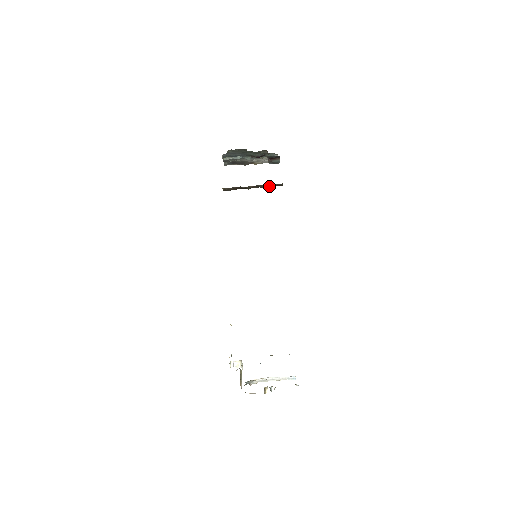
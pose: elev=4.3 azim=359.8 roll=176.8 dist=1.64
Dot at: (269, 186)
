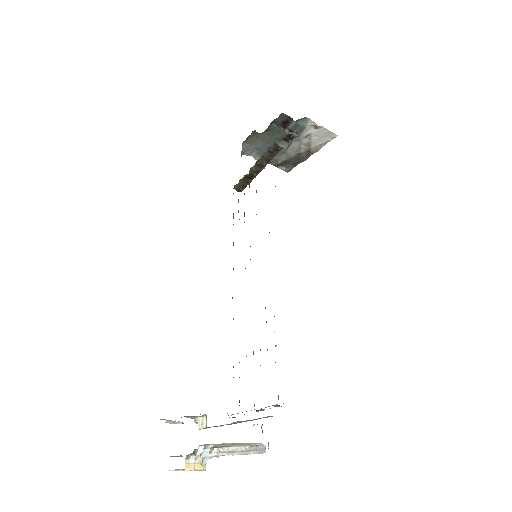
Dot at: (271, 157)
